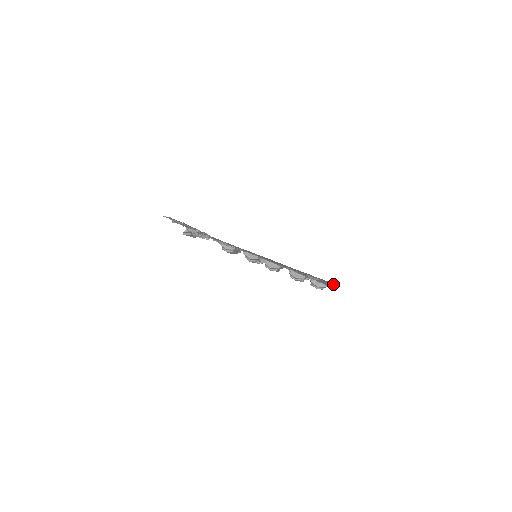
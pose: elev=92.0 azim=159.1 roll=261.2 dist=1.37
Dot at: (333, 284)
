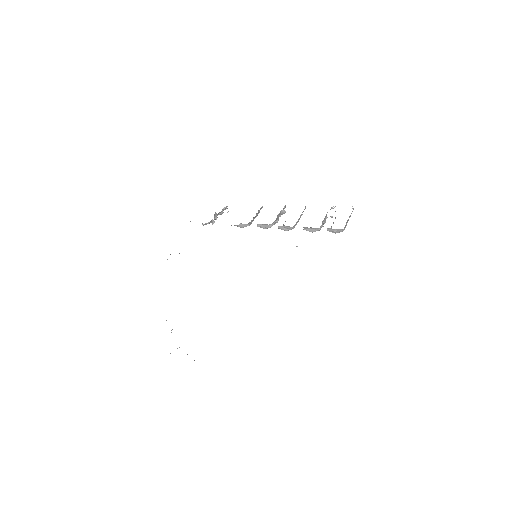
Dot at: occluded
